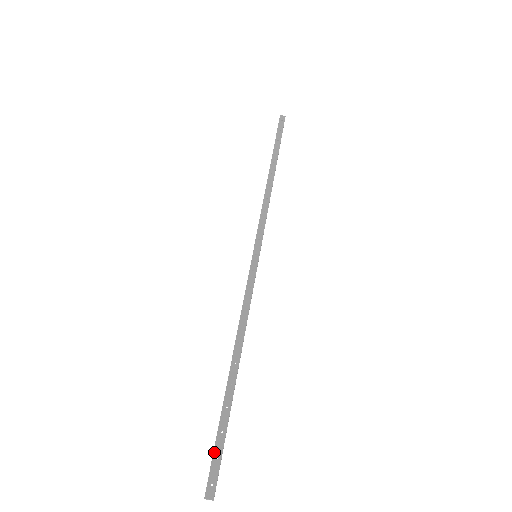
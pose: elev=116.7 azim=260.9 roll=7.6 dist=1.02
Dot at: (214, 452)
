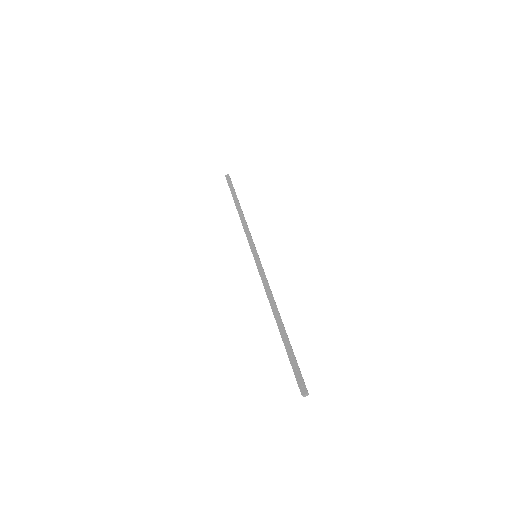
Dot at: (293, 369)
